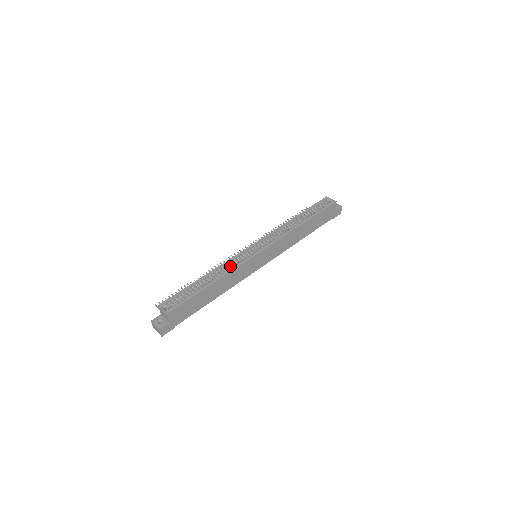
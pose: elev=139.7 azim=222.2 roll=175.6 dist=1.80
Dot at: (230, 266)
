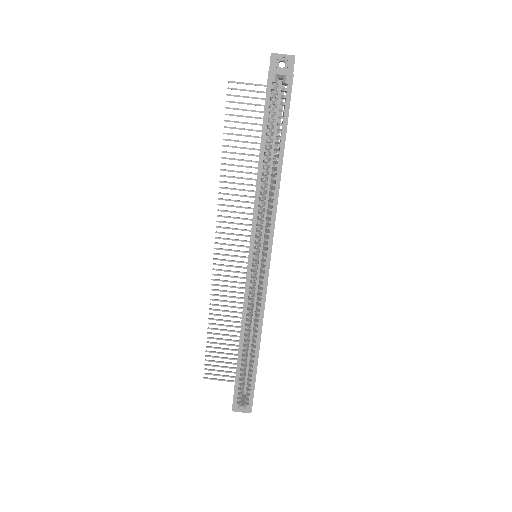
Dot at: (251, 308)
